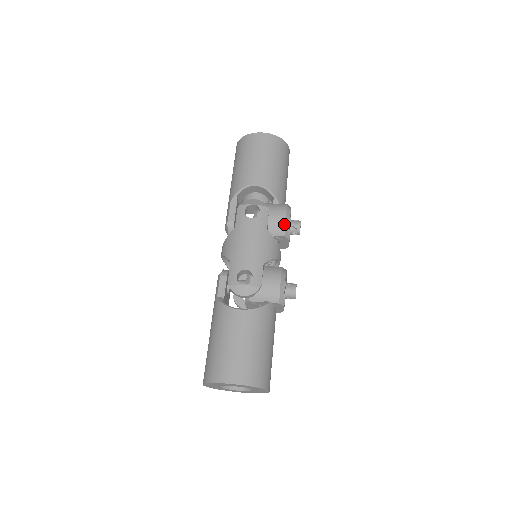
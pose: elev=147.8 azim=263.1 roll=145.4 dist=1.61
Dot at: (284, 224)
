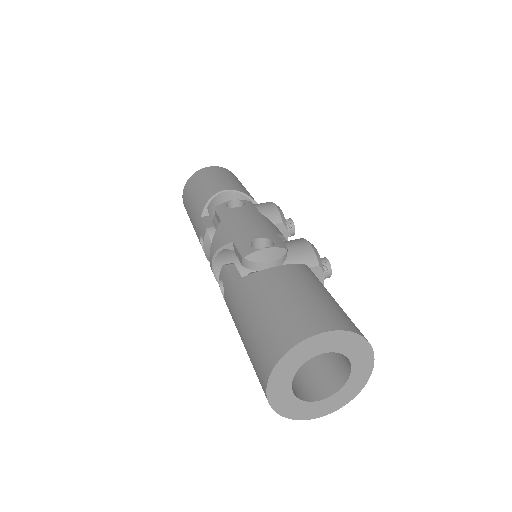
Dot at: (277, 210)
